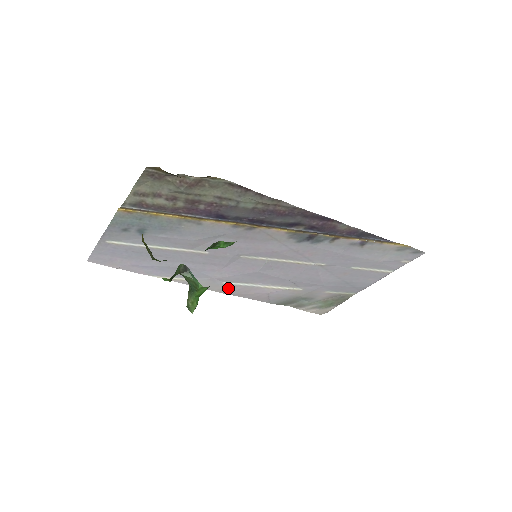
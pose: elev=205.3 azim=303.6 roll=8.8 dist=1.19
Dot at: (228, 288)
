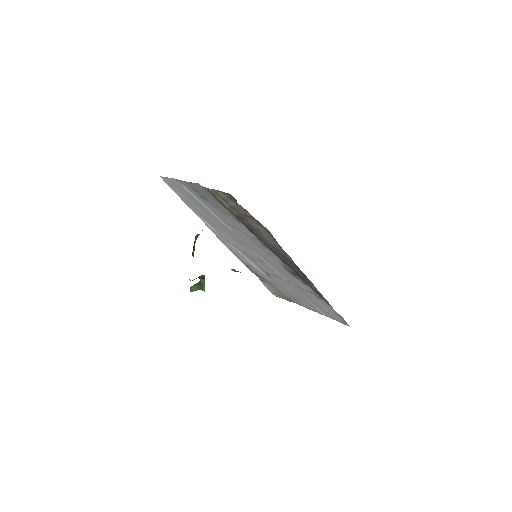
Dot at: (229, 246)
